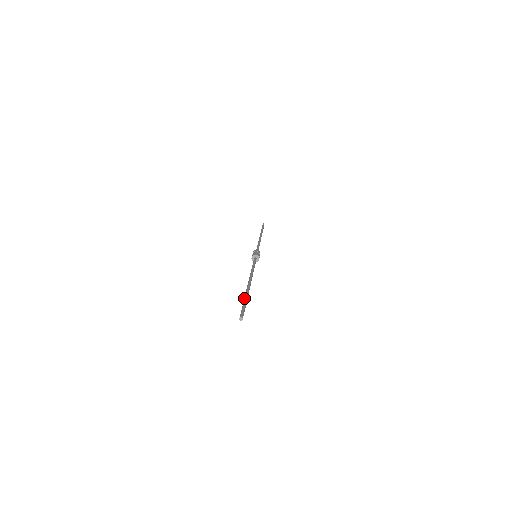
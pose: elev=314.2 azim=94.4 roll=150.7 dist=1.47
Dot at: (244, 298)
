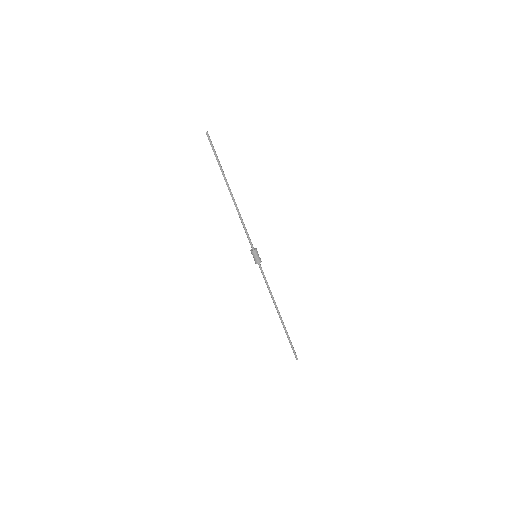
Dot at: (219, 162)
